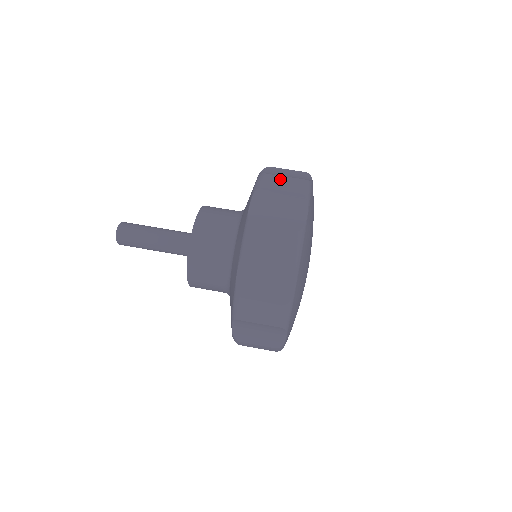
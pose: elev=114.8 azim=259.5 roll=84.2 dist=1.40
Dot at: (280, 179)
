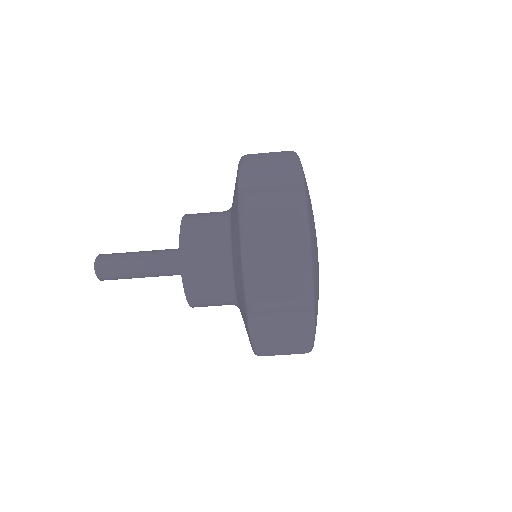
Dot at: (267, 201)
